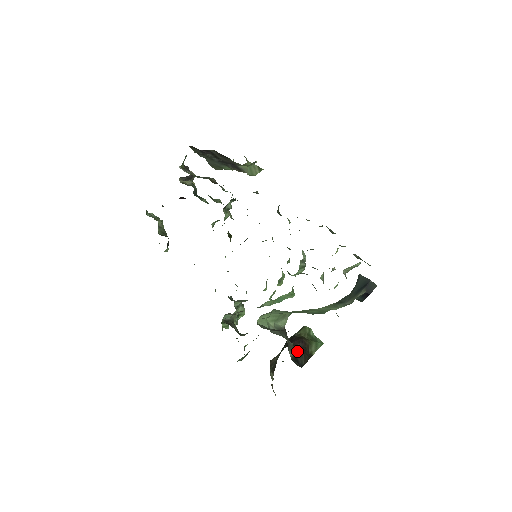
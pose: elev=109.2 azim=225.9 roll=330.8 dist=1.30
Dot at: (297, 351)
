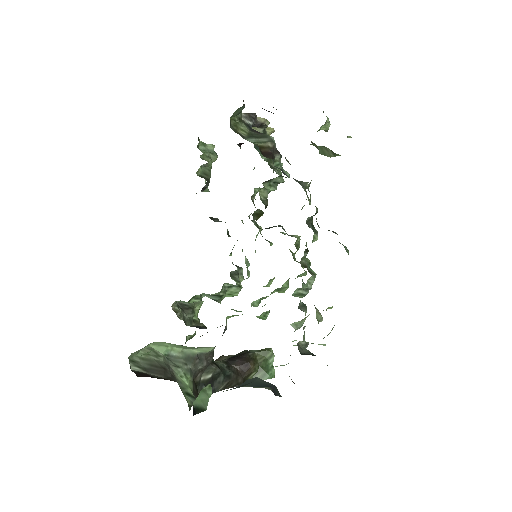
Dot at: (222, 375)
